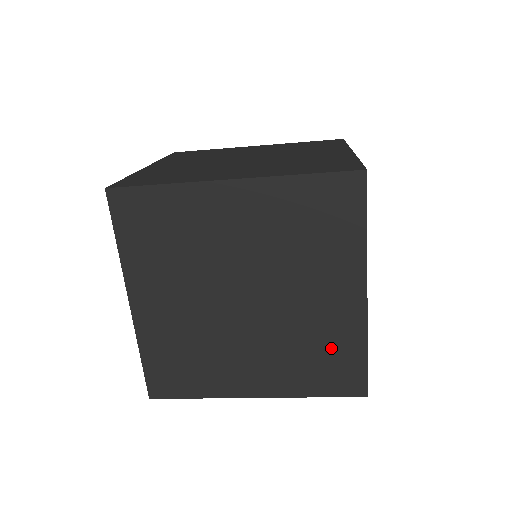
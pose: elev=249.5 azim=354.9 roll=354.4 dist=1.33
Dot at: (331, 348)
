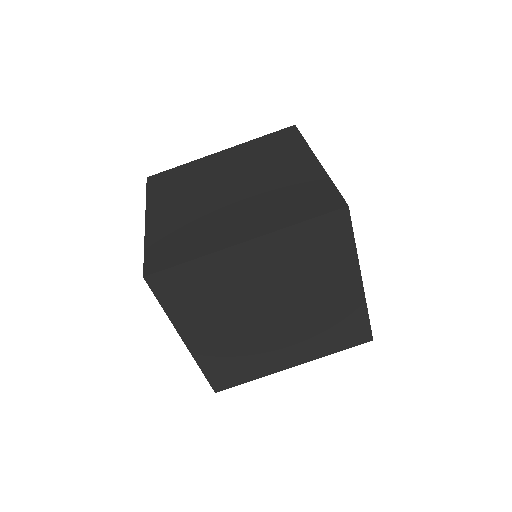
Dot at: (342, 321)
